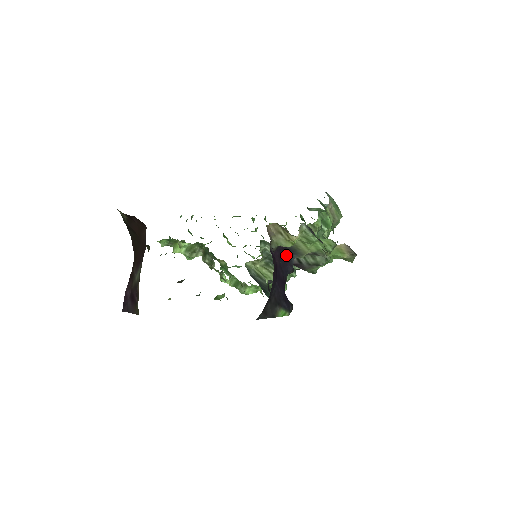
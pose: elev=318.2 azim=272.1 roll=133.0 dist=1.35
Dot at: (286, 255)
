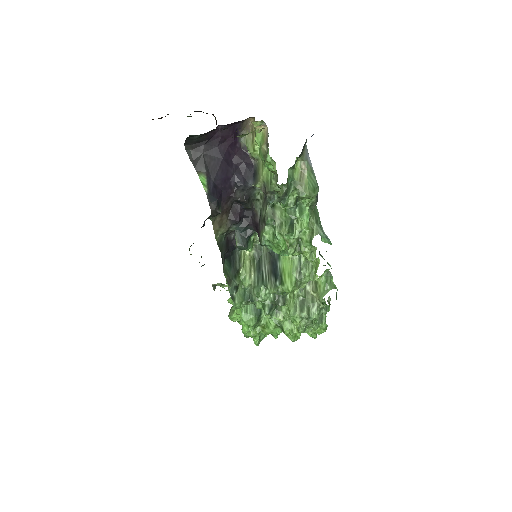
Dot at: (248, 169)
